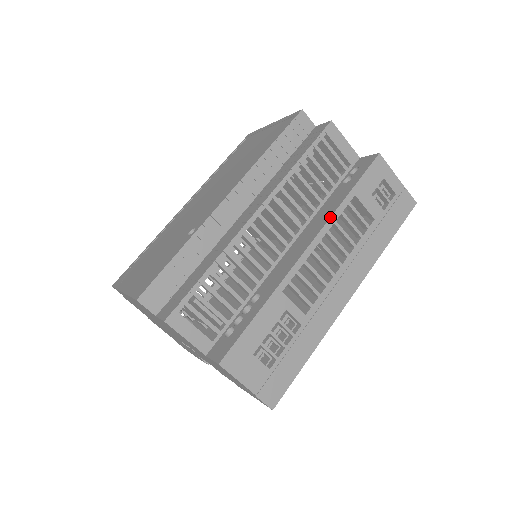
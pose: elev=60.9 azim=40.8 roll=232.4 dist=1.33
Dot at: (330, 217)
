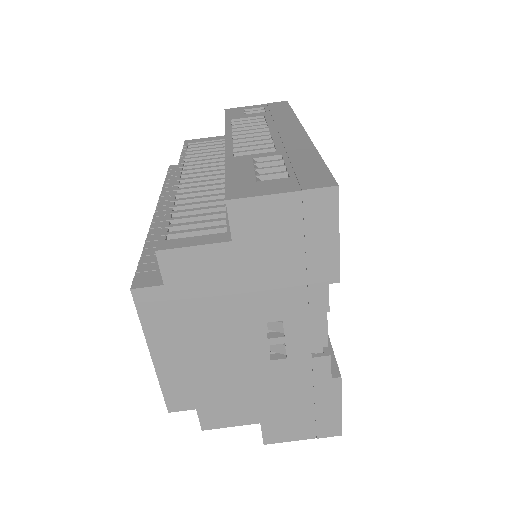
Dot at: occluded
